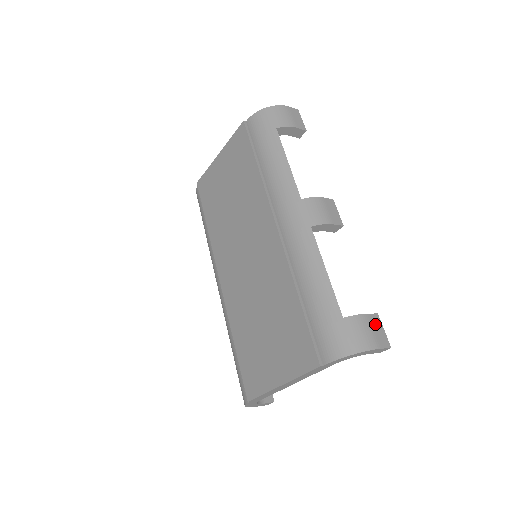
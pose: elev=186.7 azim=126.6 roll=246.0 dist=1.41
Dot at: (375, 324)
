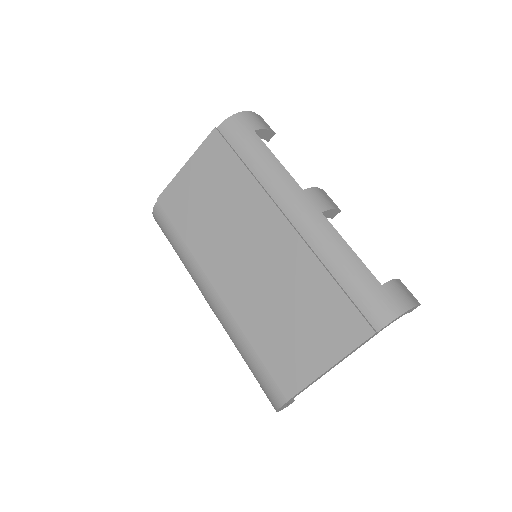
Dot at: (403, 287)
